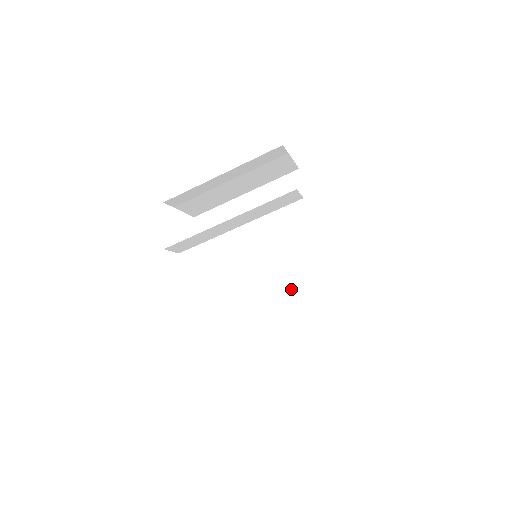
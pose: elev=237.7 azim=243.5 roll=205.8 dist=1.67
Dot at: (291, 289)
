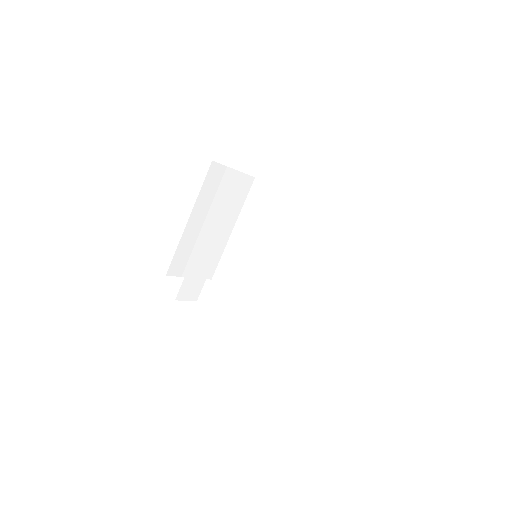
Dot at: (313, 266)
